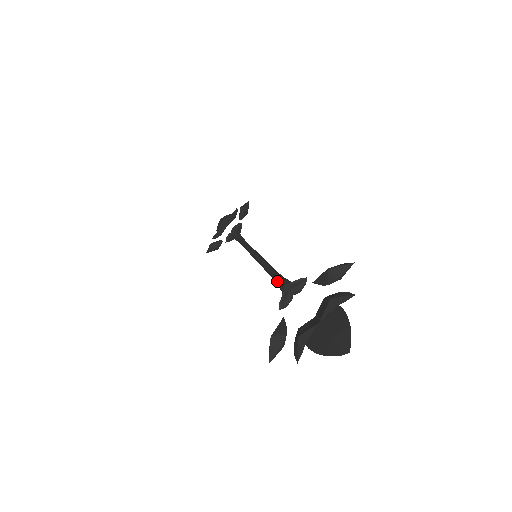
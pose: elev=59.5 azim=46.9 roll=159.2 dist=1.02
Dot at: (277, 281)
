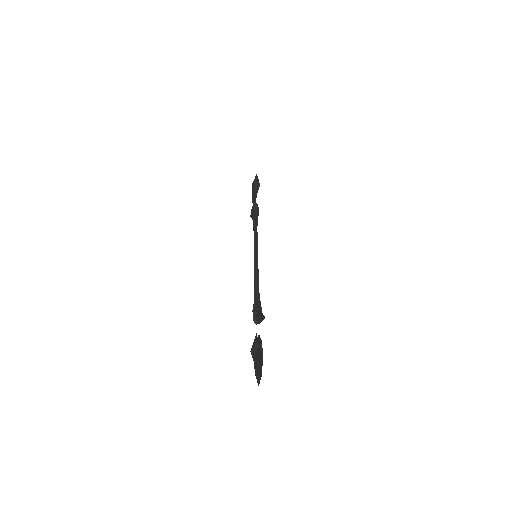
Dot at: occluded
